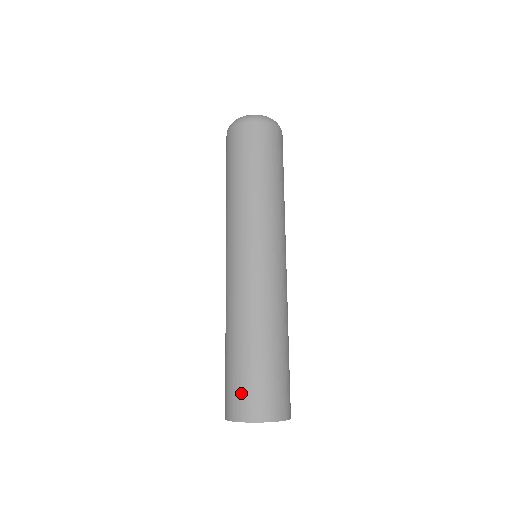
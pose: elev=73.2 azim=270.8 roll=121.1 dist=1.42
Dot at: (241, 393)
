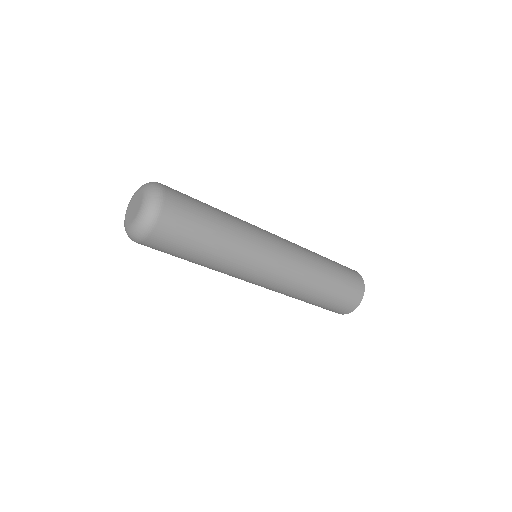
Dot at: (332, 310)
